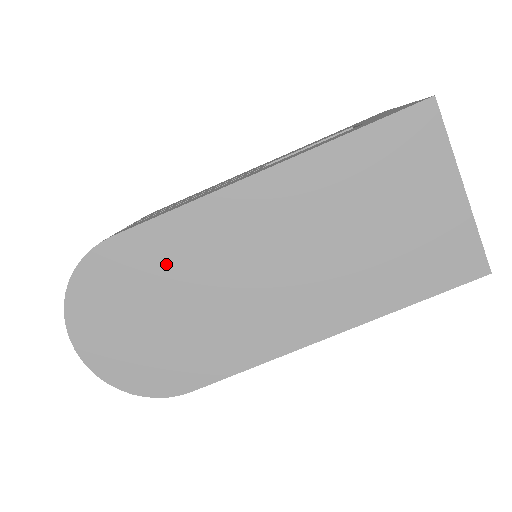
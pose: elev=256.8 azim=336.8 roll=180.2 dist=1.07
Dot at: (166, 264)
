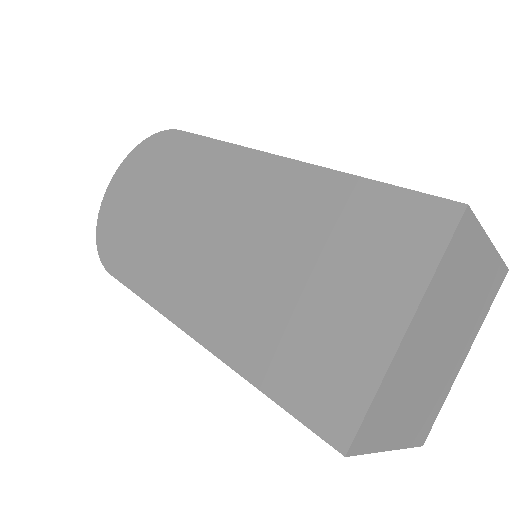
Dot at: (181, 173)
